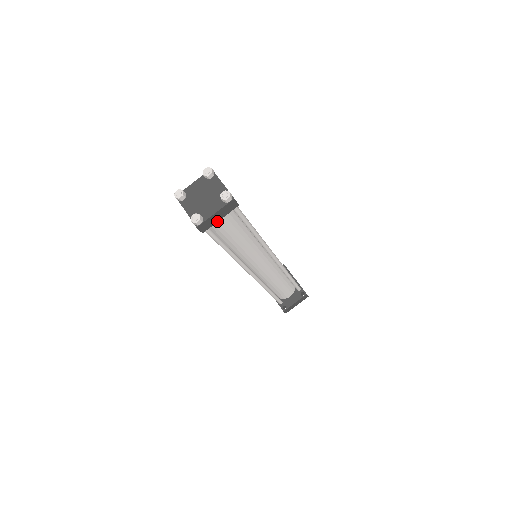
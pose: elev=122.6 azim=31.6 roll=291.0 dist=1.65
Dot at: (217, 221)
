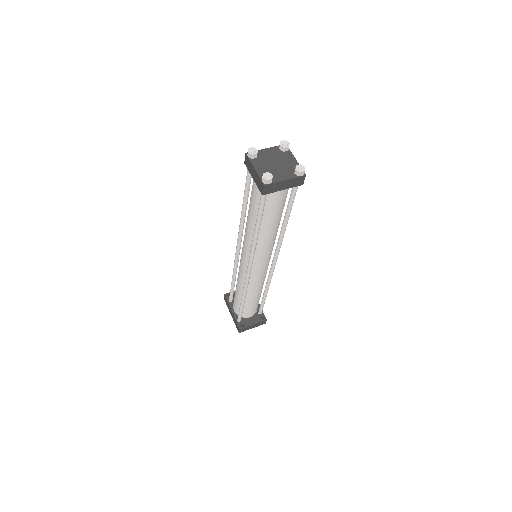
Dot at: (279, 190)
